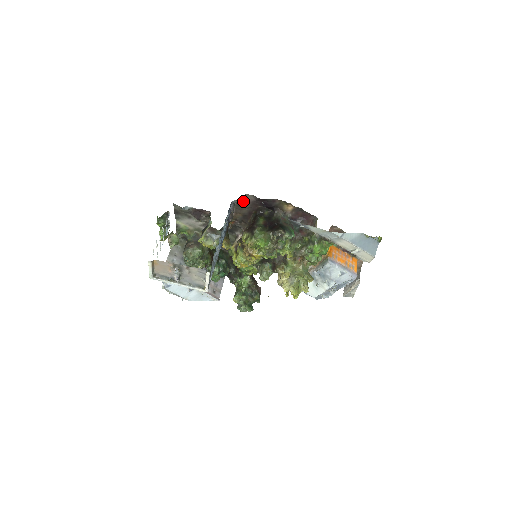
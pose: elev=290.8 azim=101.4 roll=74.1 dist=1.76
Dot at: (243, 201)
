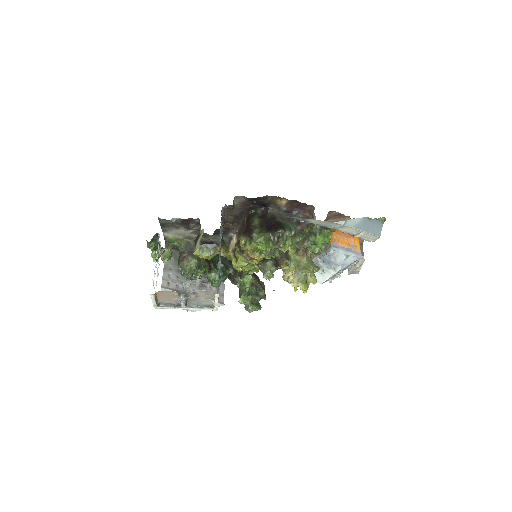
Dot at: (233, 204)
